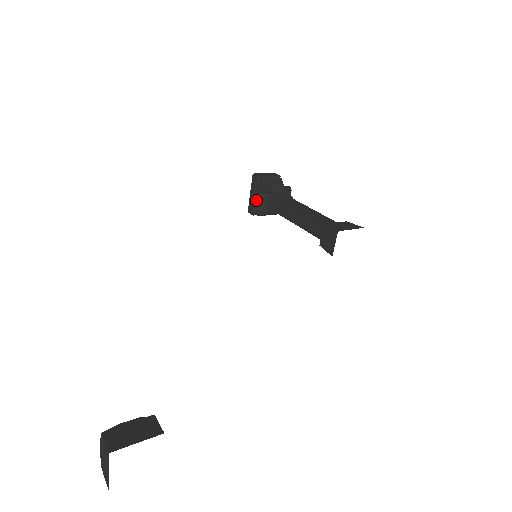
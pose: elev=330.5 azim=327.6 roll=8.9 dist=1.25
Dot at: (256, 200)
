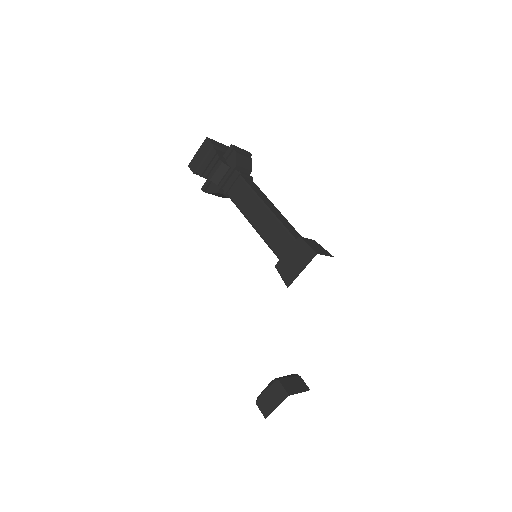
Dot at: occluded
